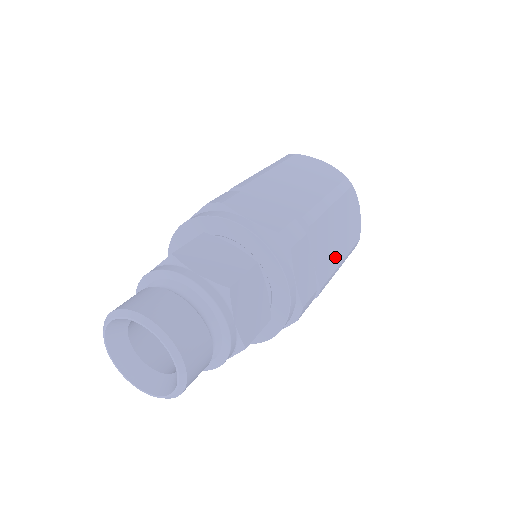
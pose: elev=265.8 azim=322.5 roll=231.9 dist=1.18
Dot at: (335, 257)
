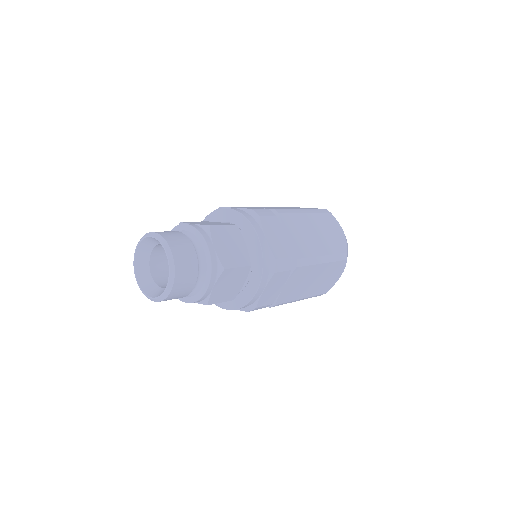
Dot at: (300, 293)
